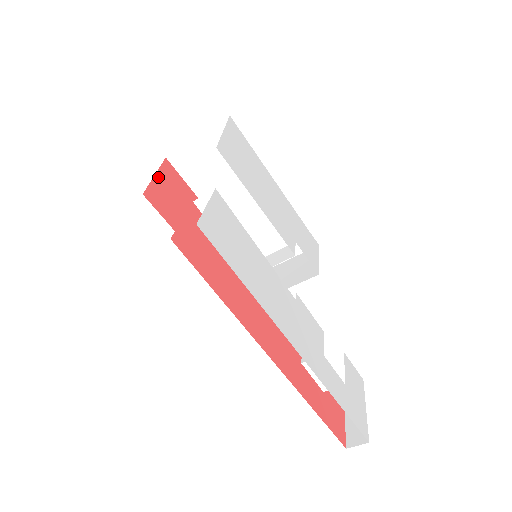
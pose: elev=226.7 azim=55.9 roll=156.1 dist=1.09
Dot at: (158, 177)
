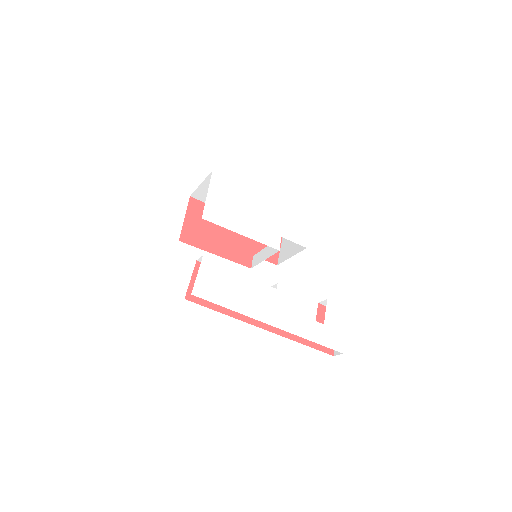
Dot at: (187, 218)
